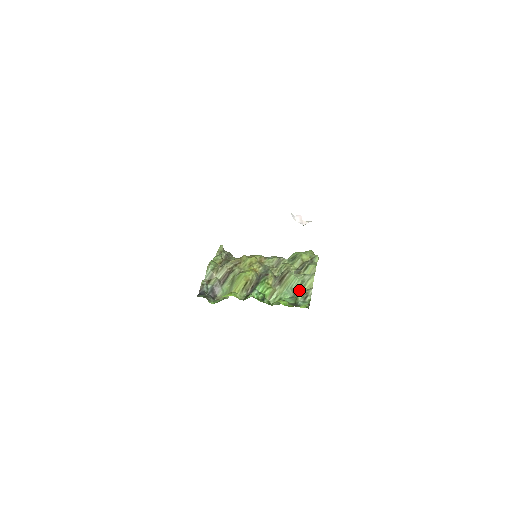
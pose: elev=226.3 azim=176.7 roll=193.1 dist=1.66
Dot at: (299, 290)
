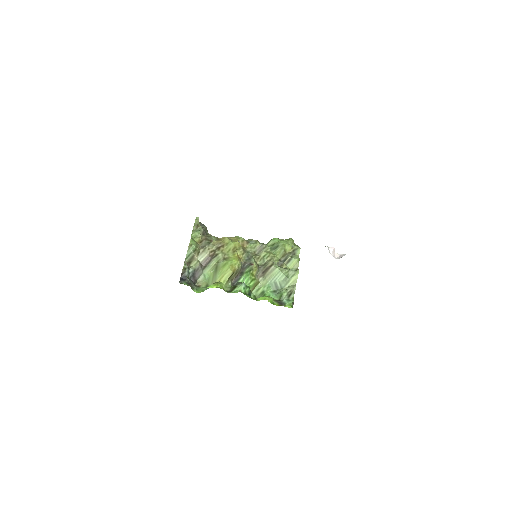
Dot at: (282, 285)
